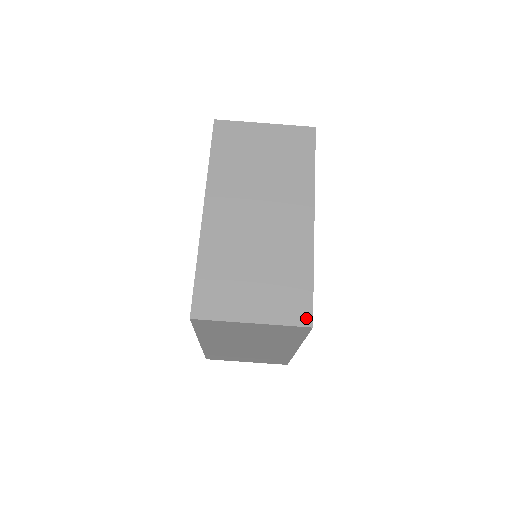
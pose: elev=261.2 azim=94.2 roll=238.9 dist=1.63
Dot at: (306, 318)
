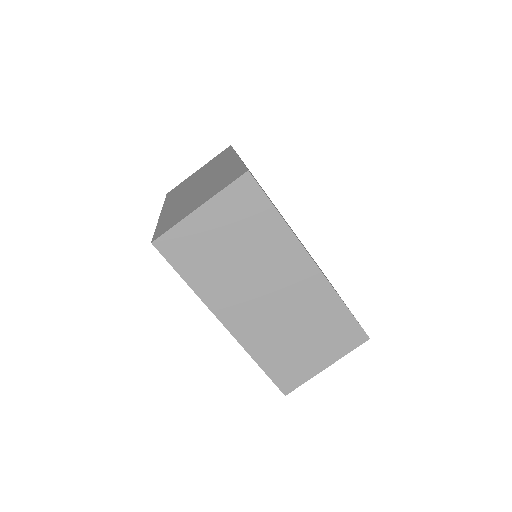
Dot at: (361, 337)
